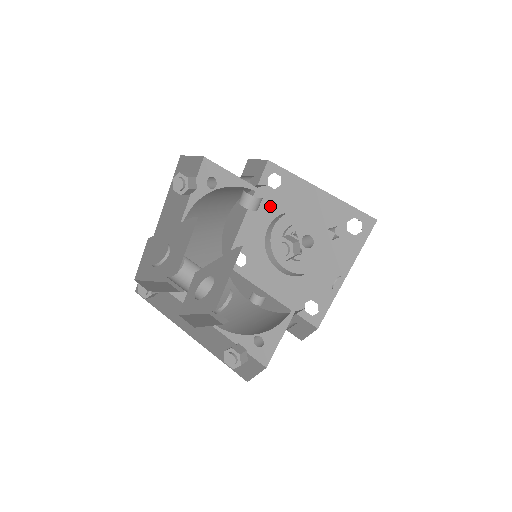
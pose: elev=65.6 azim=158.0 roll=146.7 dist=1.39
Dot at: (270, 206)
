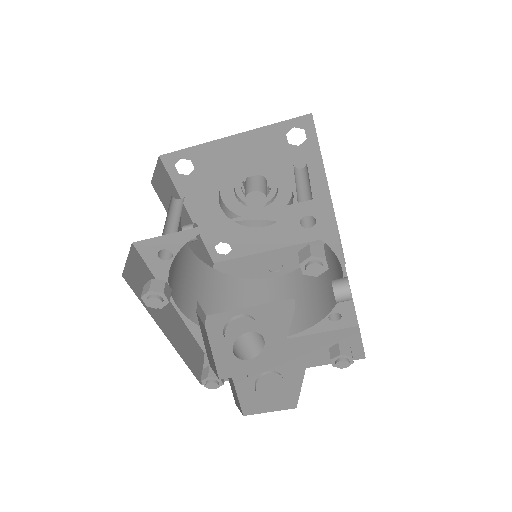
Dot at: (268, 152)
